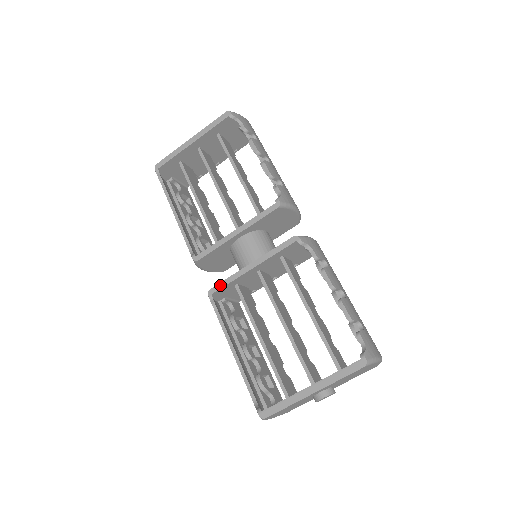
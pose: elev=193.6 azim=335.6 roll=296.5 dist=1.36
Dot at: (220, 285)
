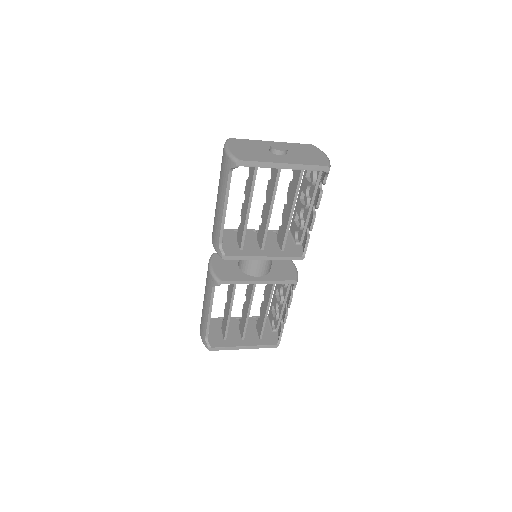
Dot at: (230, 282)
